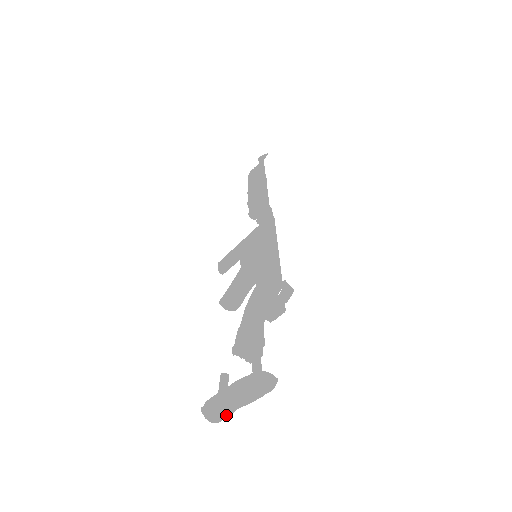
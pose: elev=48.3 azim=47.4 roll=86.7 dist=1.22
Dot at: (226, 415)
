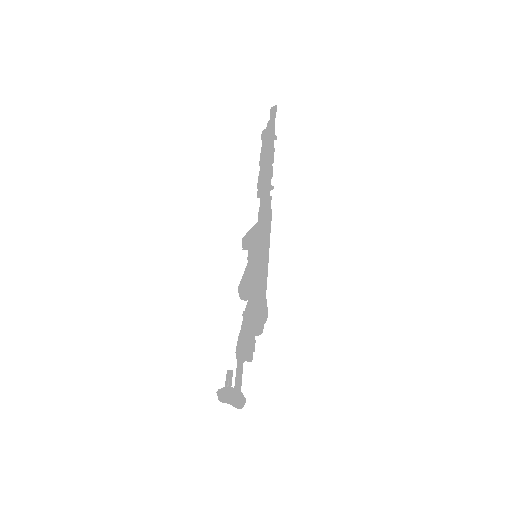
Dot at: occluded
